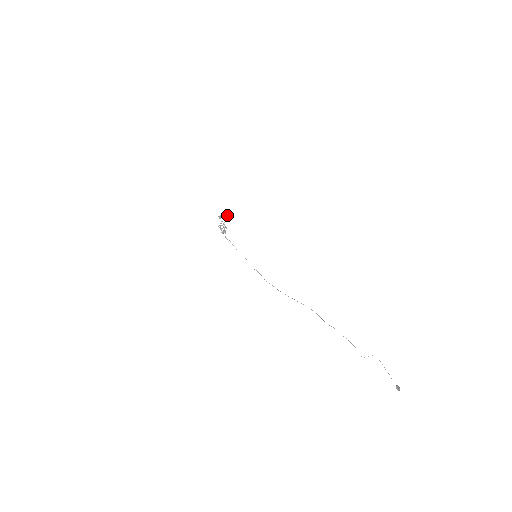
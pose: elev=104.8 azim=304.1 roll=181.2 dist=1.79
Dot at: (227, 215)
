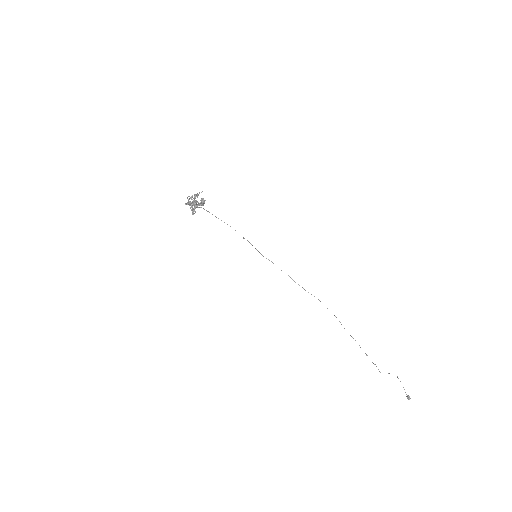
Dot at: (204, 200)
